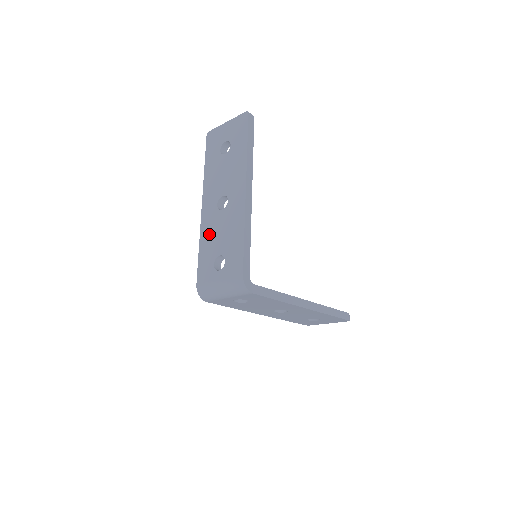
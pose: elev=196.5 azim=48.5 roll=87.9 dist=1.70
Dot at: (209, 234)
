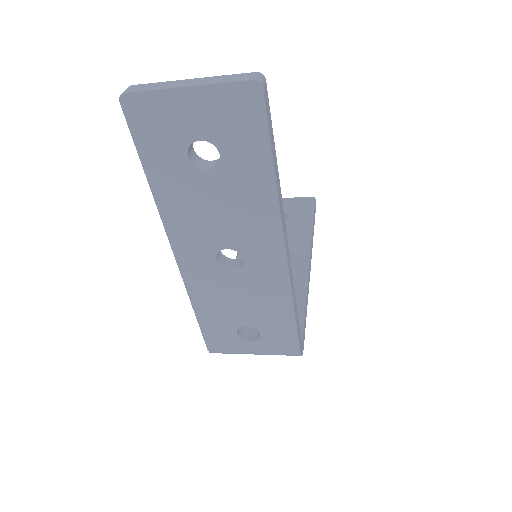
Dot at: (212, 298)
